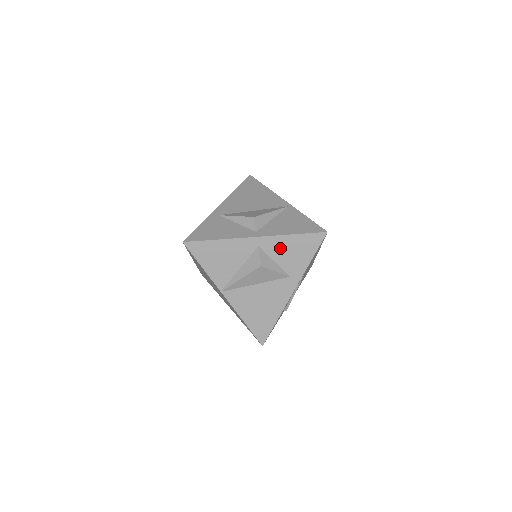
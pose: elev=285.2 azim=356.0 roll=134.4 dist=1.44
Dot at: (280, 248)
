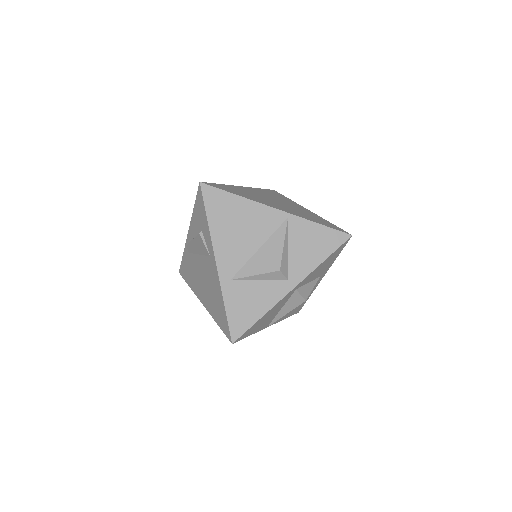
Dot at: (313, 274)
